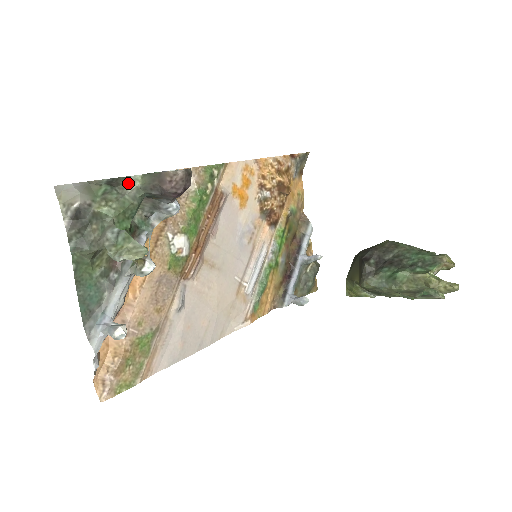
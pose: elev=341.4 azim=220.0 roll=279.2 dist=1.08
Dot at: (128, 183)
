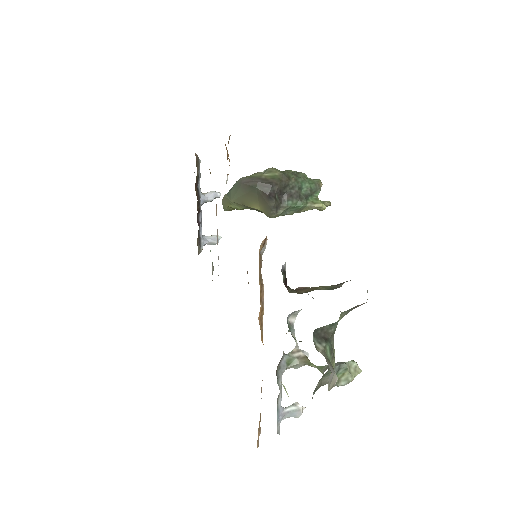
Dot at: occluded
